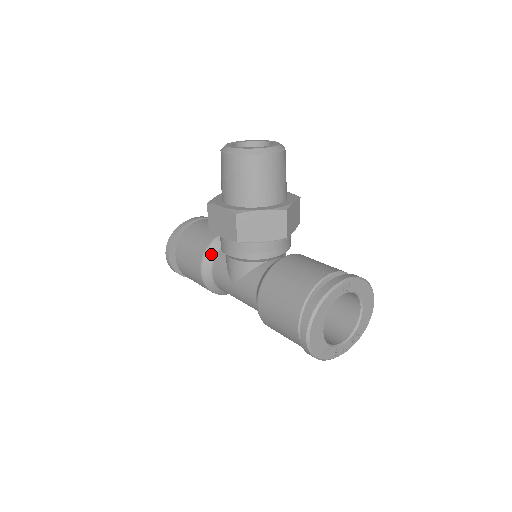
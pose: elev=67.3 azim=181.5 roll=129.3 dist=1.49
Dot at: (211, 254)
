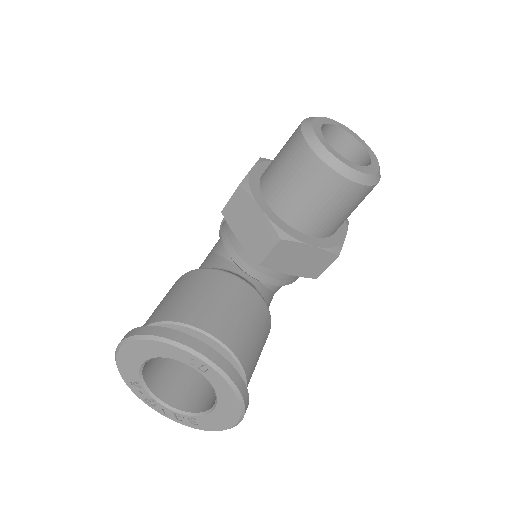
Dot at: occluded
